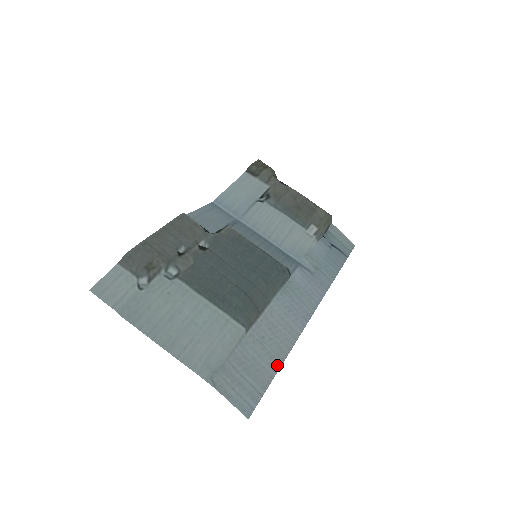
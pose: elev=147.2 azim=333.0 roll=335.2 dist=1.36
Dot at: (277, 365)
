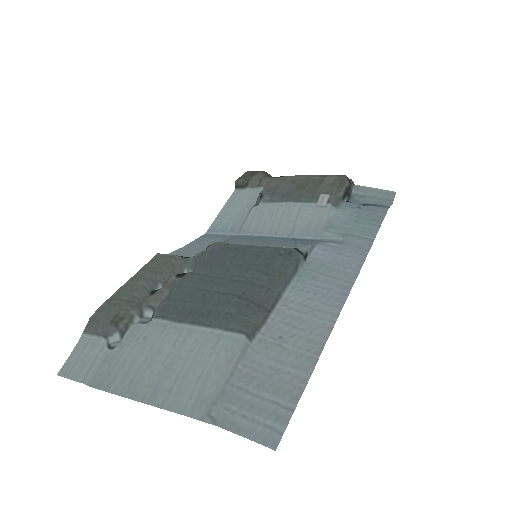
Dot at: (310, 363)
